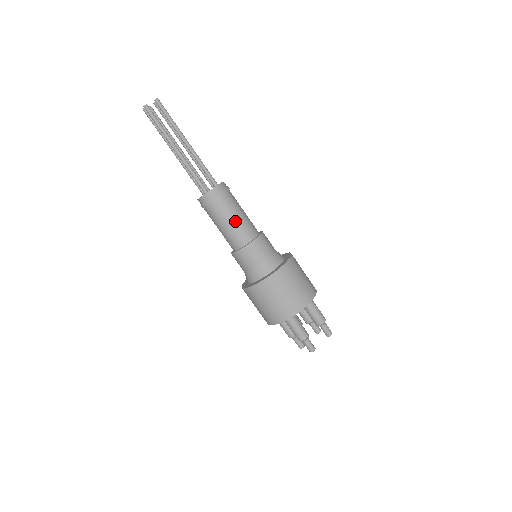
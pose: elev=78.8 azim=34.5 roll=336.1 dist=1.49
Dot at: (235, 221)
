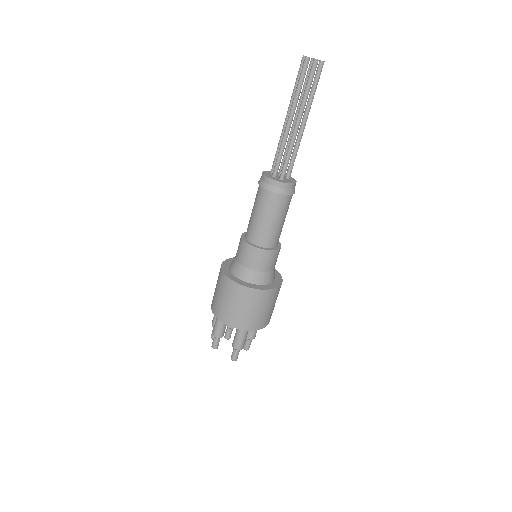
Dot at: (282, 223)
